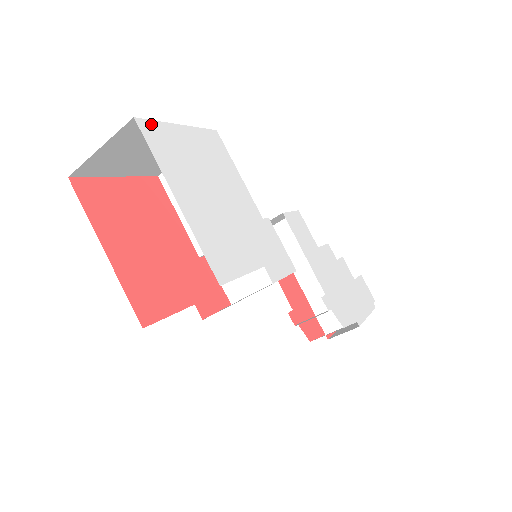
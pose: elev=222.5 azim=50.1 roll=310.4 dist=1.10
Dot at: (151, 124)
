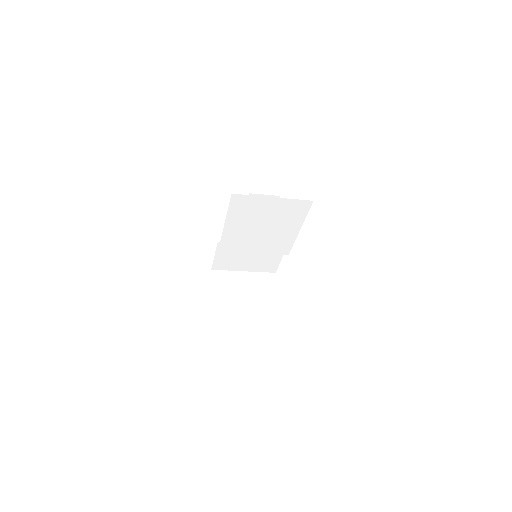
Dot at: occluded
